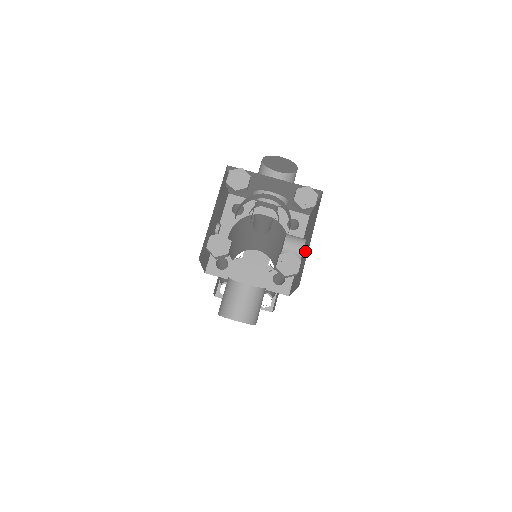
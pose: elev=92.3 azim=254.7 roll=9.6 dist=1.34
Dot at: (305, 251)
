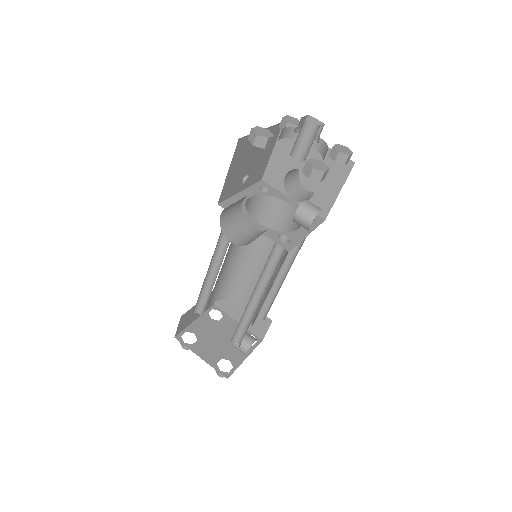
Dot at: occluded
